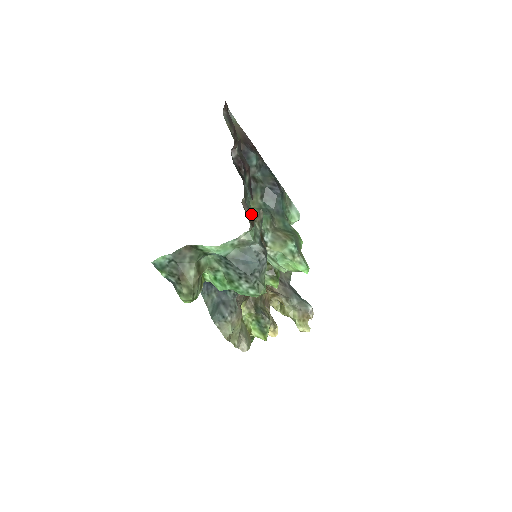
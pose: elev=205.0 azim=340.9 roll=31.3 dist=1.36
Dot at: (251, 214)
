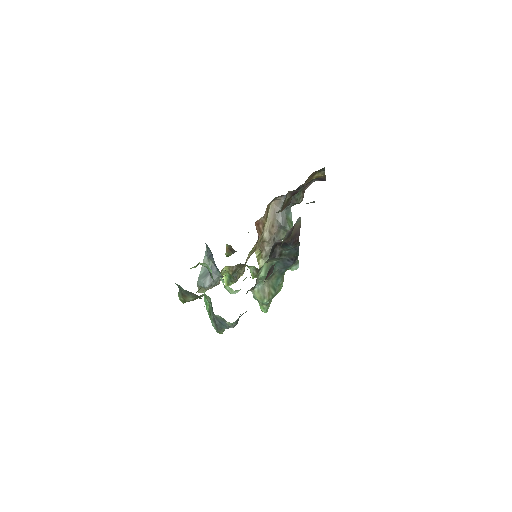
Dot at: (258, 274)
